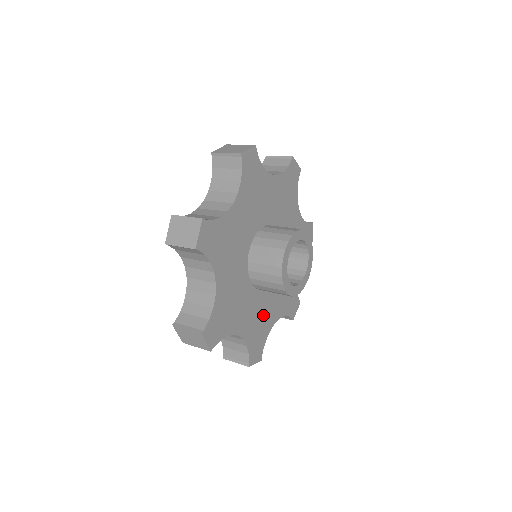
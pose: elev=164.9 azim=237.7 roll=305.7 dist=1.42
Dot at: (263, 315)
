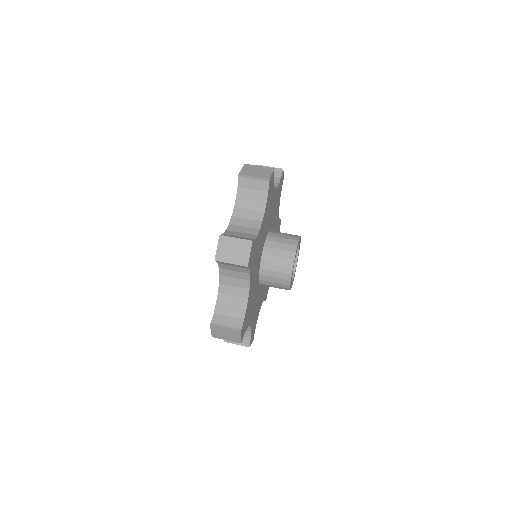
Dot at: occluded
